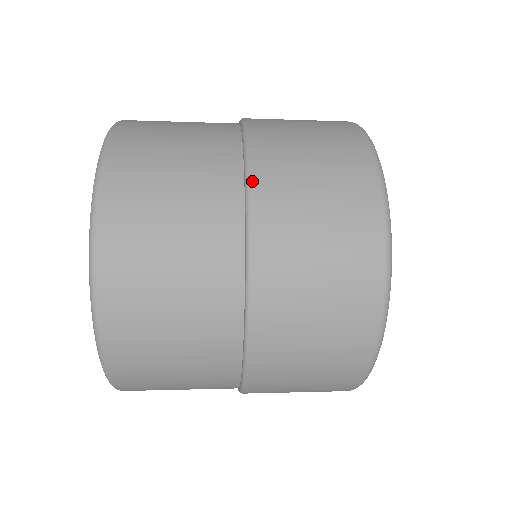
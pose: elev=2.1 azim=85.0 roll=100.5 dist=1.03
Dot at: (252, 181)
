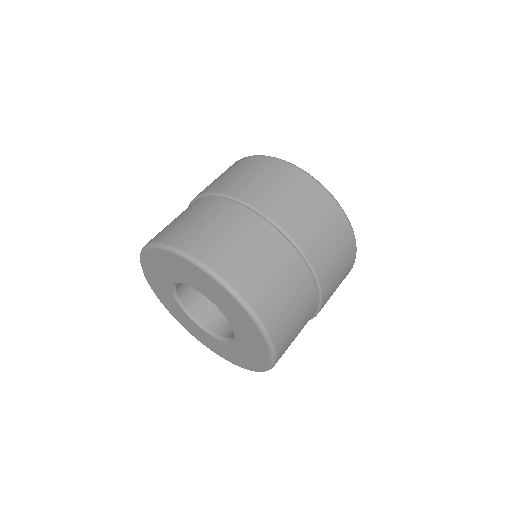
Dot at: (295, 240)
